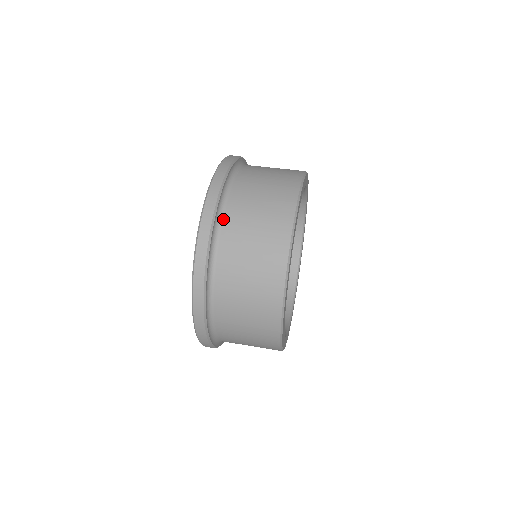
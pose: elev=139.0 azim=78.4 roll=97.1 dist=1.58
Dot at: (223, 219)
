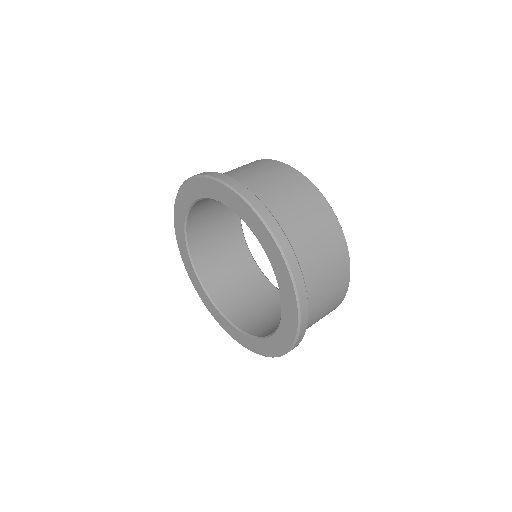
Dot at: (268, 208)
